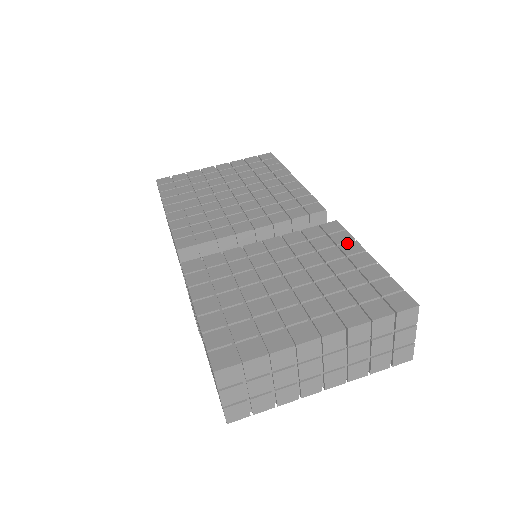
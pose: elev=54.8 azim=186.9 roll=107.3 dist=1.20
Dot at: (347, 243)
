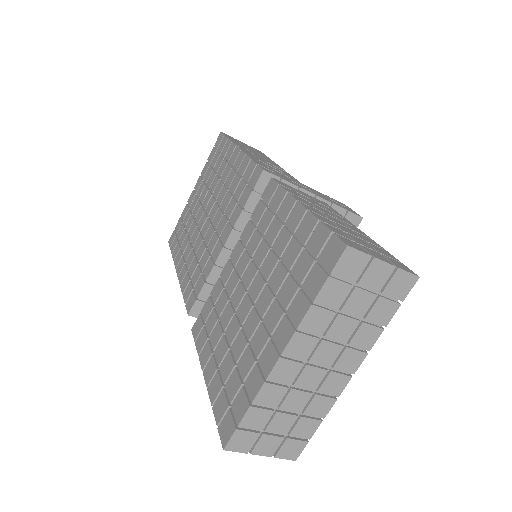
Dot at: (282, 203)
